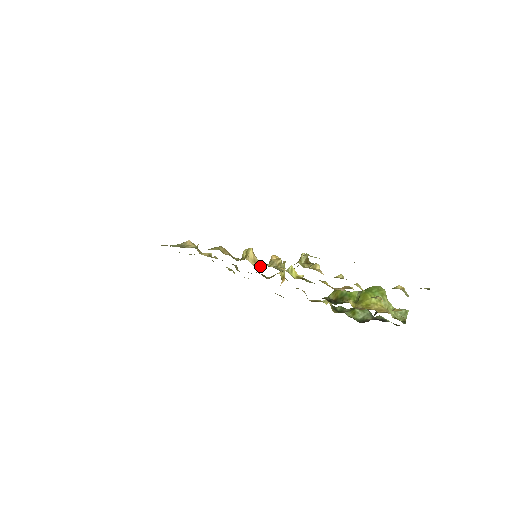
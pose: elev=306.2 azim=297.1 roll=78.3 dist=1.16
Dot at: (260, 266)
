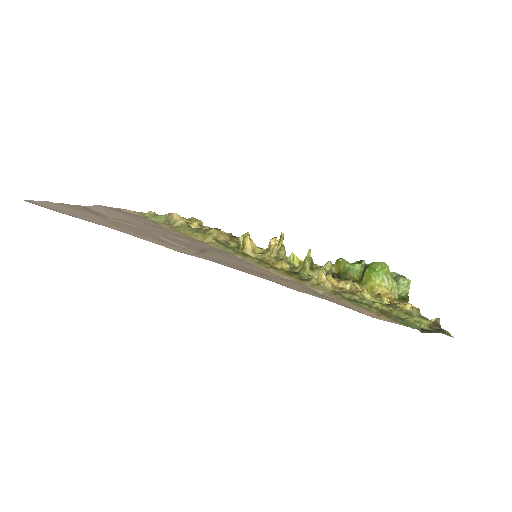
Dot at: (259, 252)
